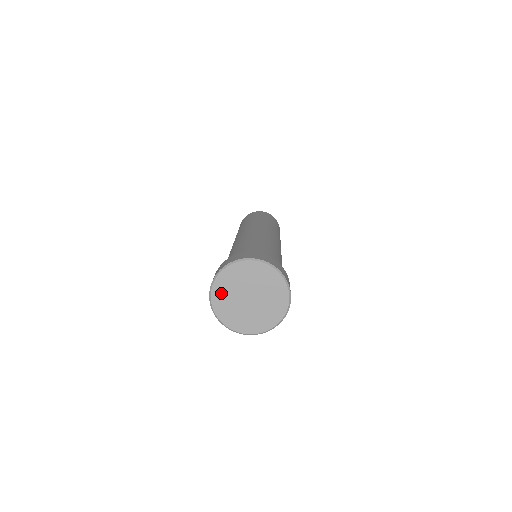
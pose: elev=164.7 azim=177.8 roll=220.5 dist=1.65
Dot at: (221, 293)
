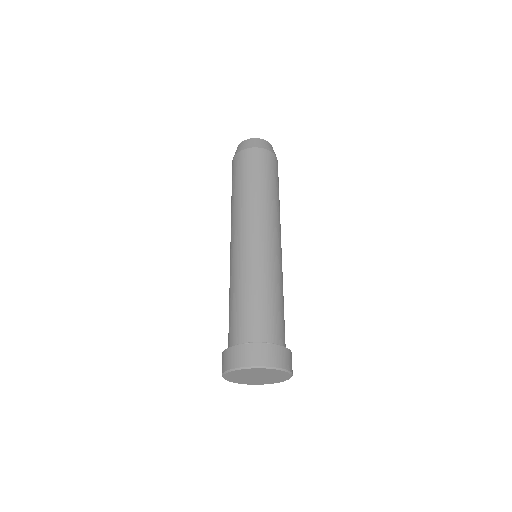
Dot at: (238, 381)
